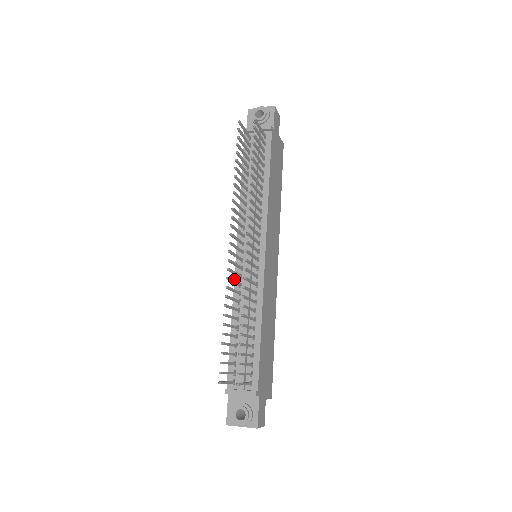
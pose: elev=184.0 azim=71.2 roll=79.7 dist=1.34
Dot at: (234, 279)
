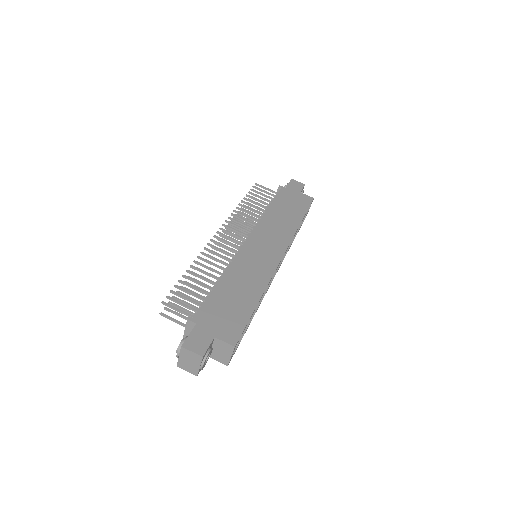
Dot at: occluded
